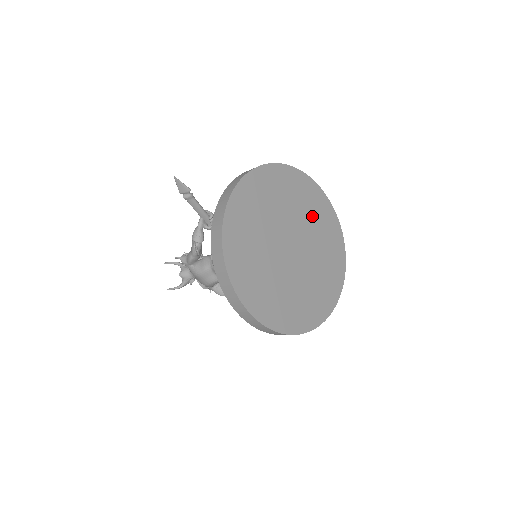
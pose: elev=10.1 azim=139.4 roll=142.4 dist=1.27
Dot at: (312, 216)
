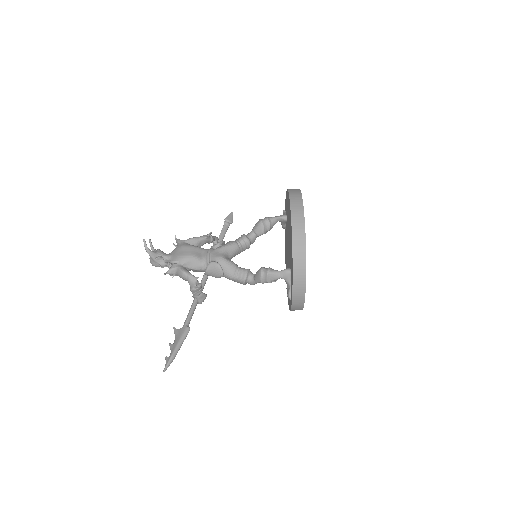
Dot at: occluded
